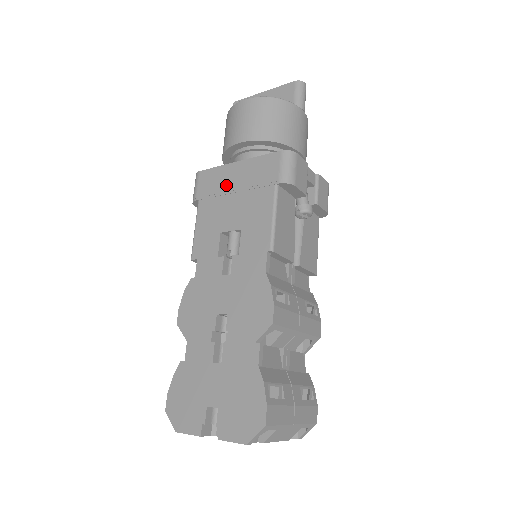
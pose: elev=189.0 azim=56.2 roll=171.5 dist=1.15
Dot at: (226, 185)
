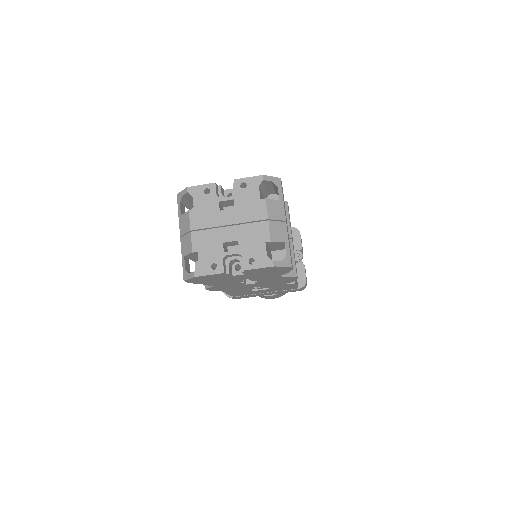
Dot at: occluded
